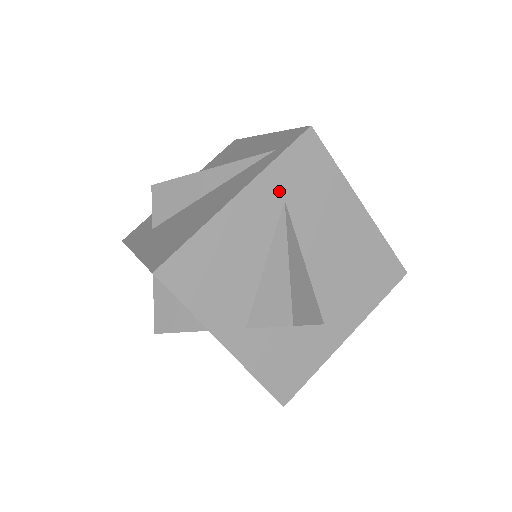
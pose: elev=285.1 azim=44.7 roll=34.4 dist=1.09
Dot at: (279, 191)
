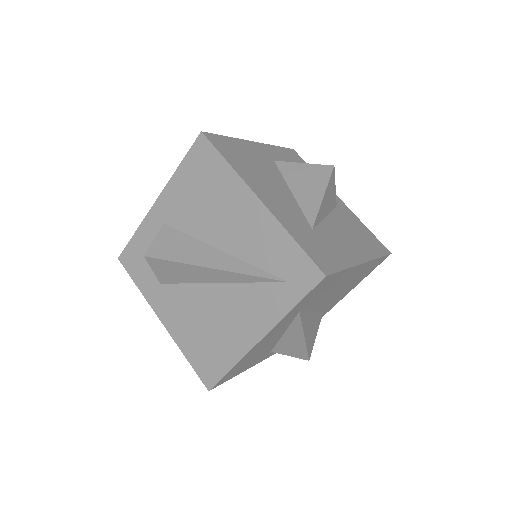
Dot at: (295, 313)
